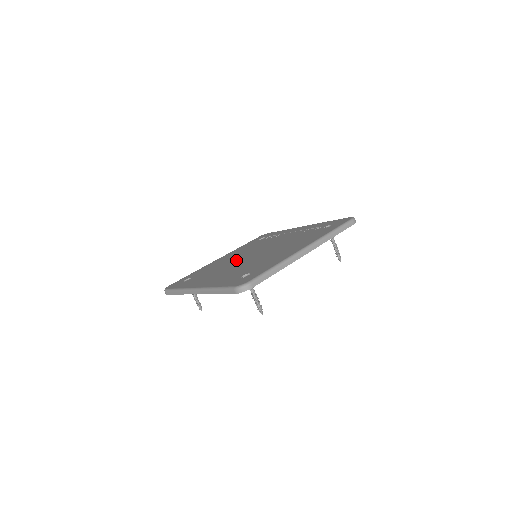
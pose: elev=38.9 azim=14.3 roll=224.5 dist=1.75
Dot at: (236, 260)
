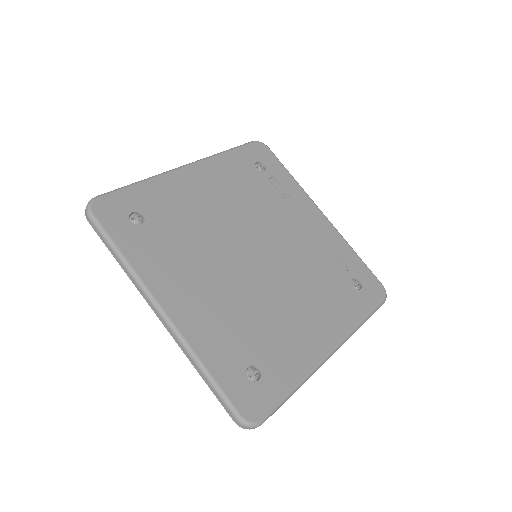
Dot at: (227, 240)
